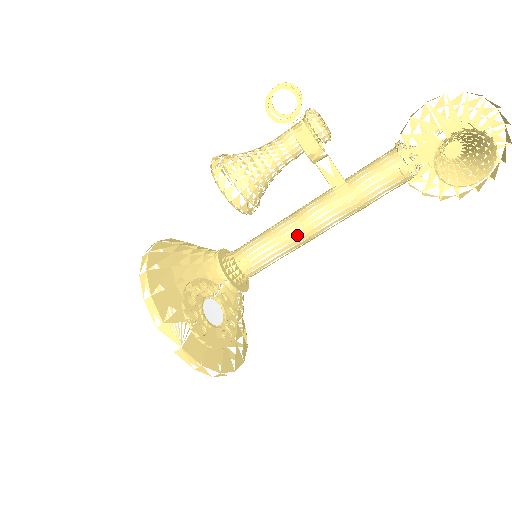
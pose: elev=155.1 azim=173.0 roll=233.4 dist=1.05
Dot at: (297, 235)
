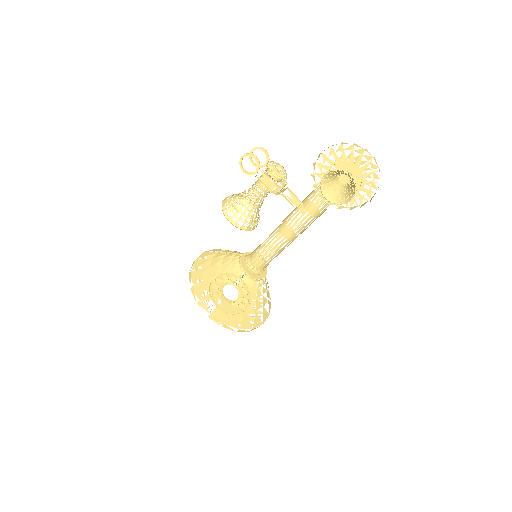
Dot at: occluded
